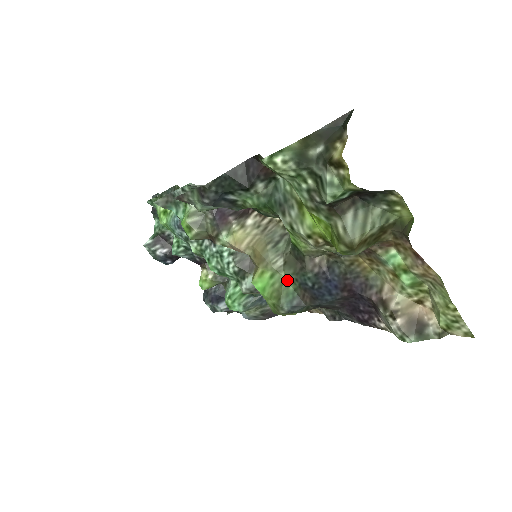
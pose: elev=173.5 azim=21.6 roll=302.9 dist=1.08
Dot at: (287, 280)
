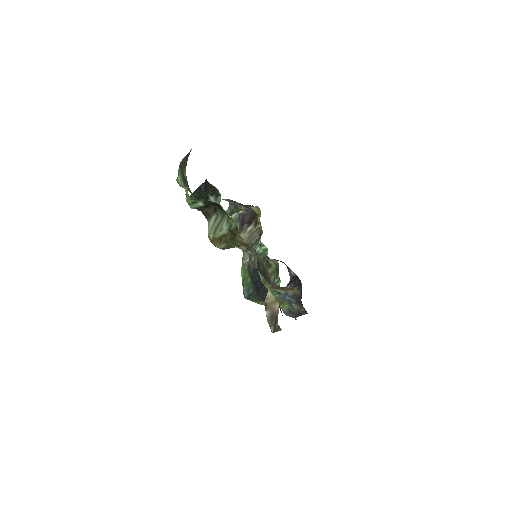
Dot at: (247, 273)
